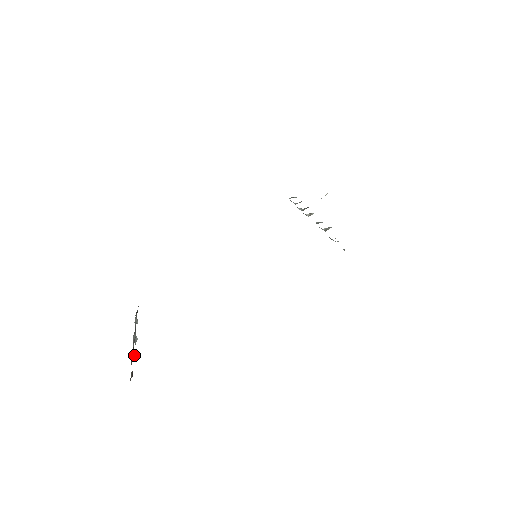
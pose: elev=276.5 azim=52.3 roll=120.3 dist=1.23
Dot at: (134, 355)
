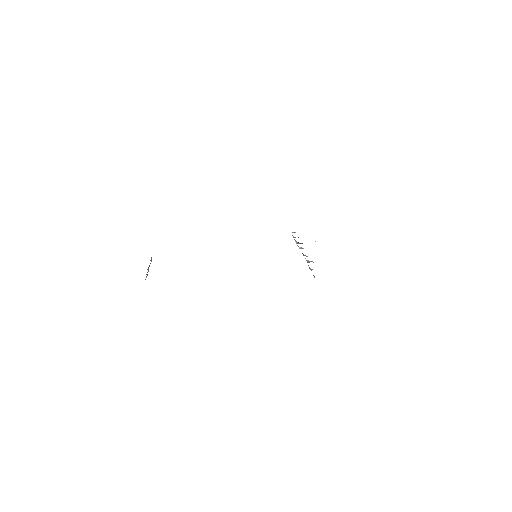
Dot at: occluded
